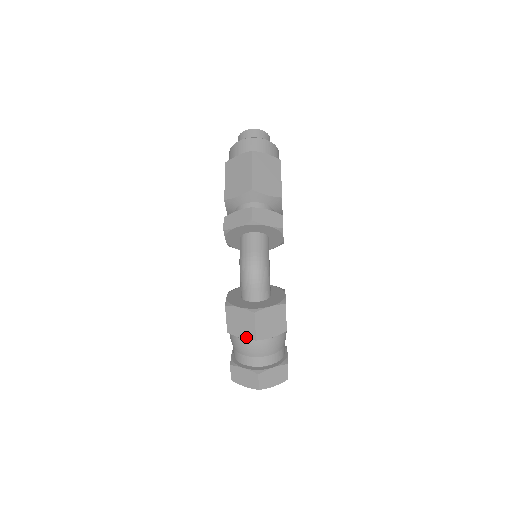
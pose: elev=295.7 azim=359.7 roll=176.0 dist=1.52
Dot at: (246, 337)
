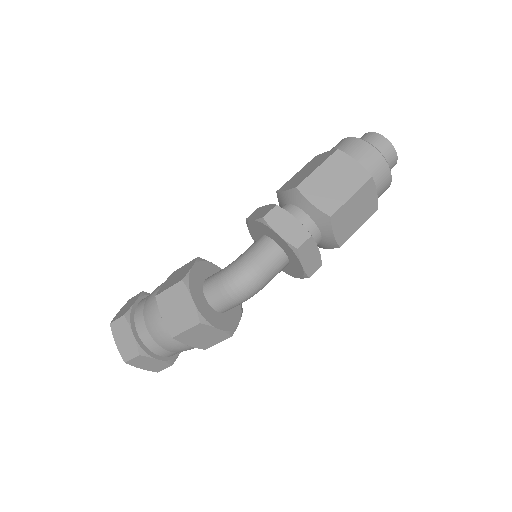
Dot at: (167, 323)
